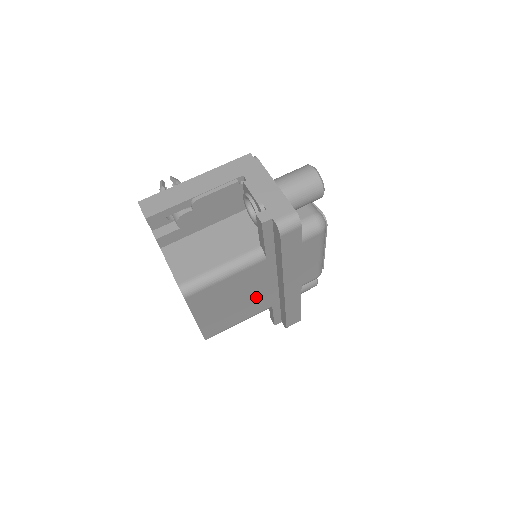
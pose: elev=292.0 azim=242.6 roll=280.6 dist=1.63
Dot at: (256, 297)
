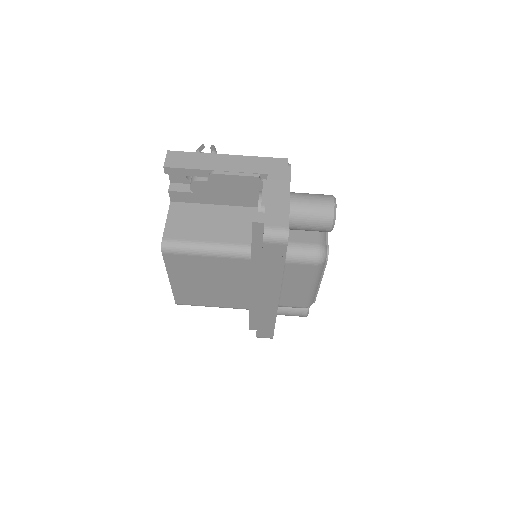
Dot at: (234, 291)
